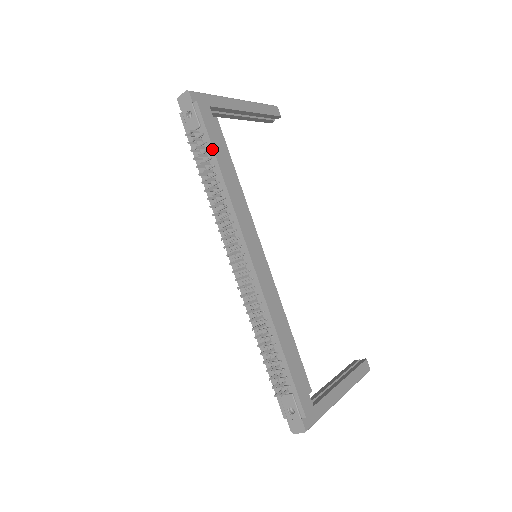
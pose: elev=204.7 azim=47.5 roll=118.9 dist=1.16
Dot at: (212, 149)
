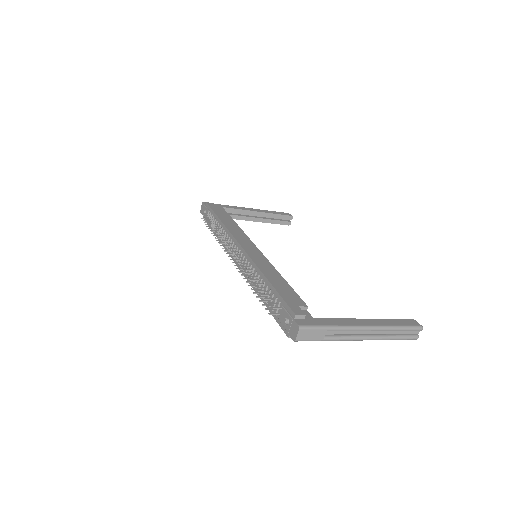
Dot at: (215, 214)
